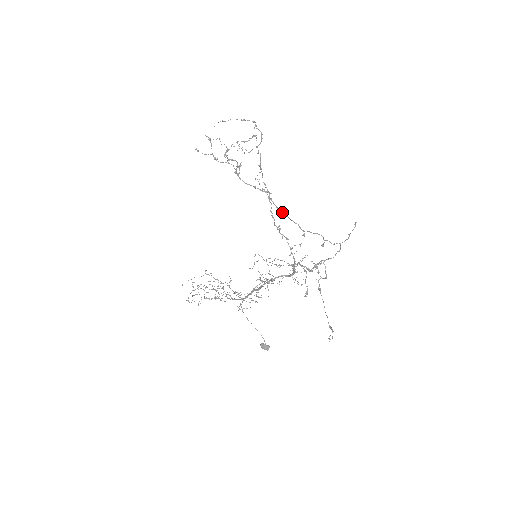
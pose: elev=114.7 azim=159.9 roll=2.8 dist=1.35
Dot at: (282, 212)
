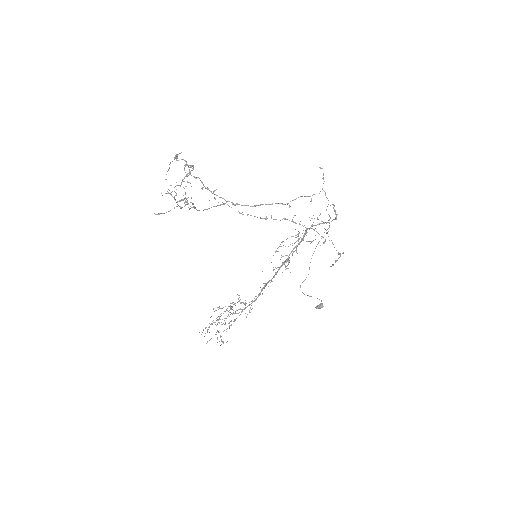
Dot at: (255, 206)
